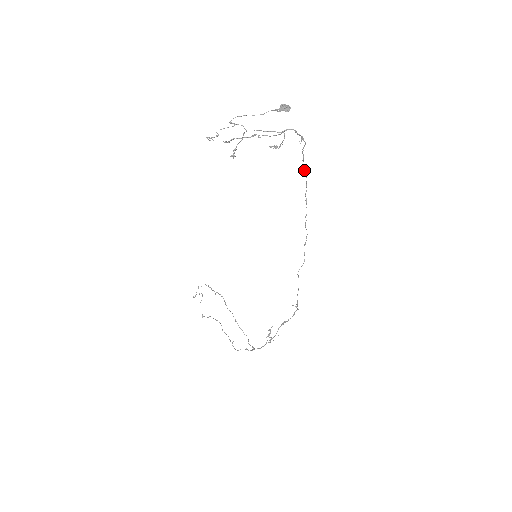
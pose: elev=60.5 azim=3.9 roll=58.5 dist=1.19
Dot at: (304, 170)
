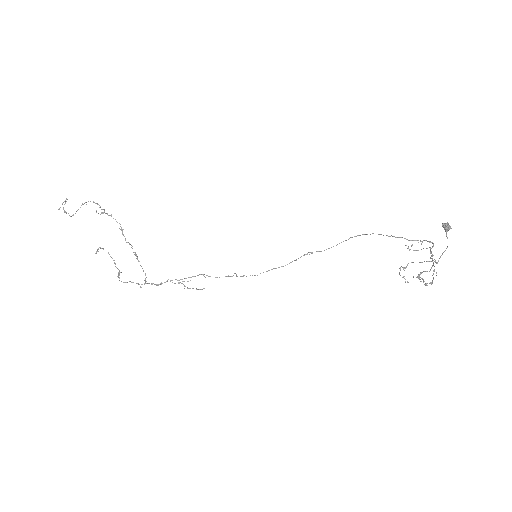
Dot at: (380, 234)
